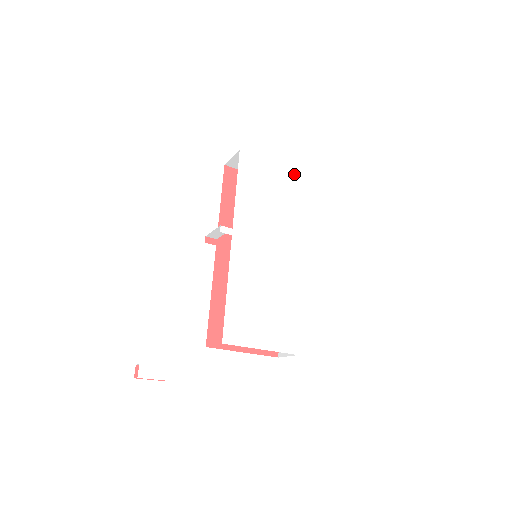
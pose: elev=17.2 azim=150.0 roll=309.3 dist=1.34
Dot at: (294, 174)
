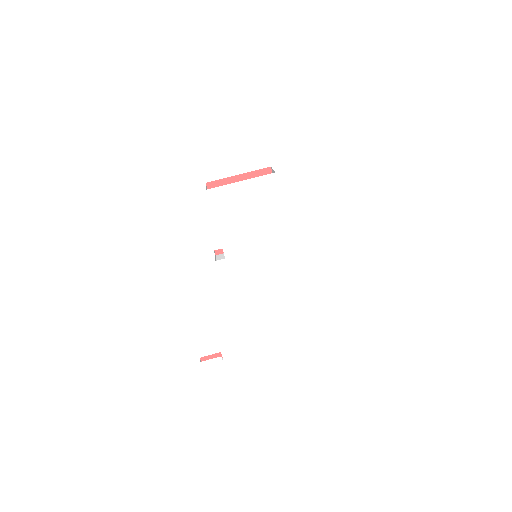
Dot at: (265, 179)
